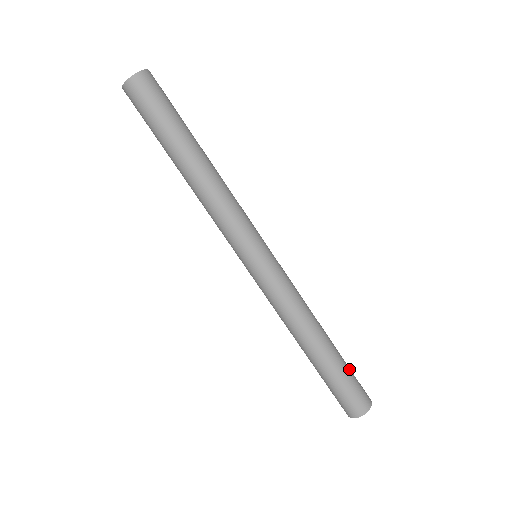
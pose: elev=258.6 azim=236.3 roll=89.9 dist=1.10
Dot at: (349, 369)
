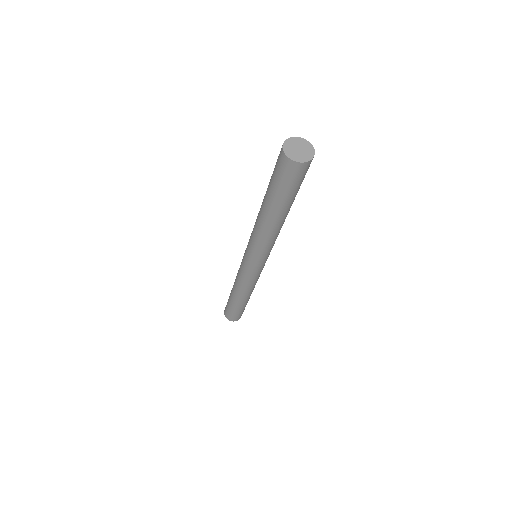
Dot at: occluded
